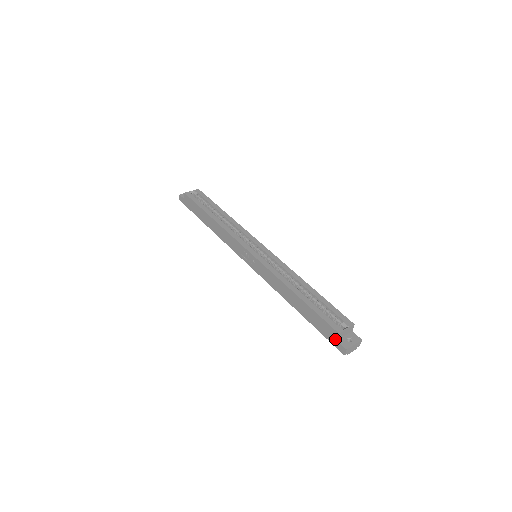
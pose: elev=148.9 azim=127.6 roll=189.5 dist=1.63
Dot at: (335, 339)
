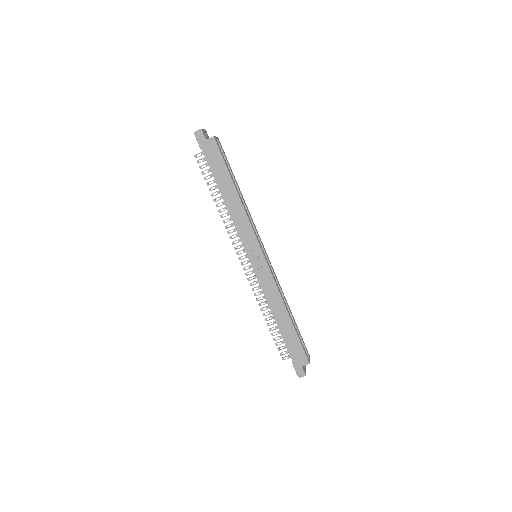
Dot at: (301, 365)
